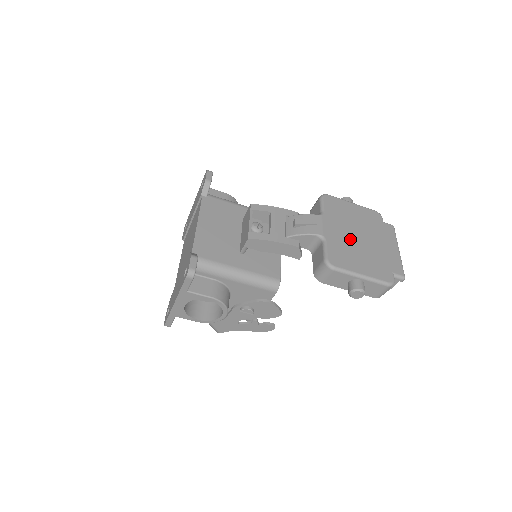
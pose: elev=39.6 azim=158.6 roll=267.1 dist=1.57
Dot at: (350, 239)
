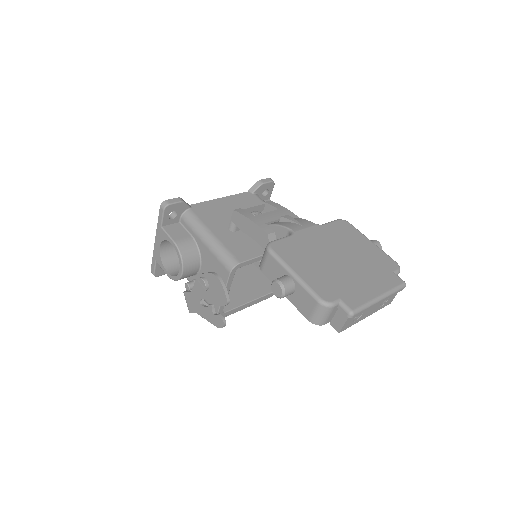
Dot at: (324, 251)
